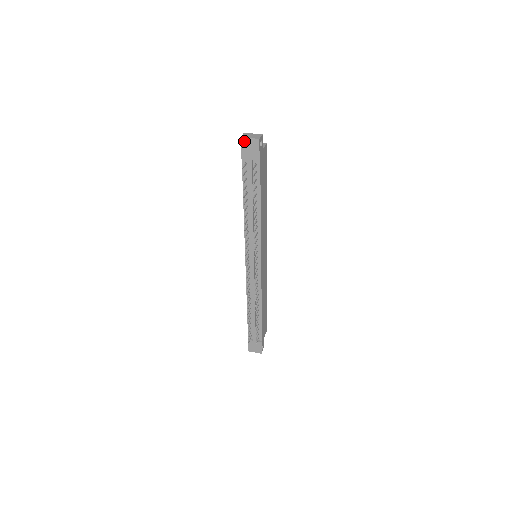
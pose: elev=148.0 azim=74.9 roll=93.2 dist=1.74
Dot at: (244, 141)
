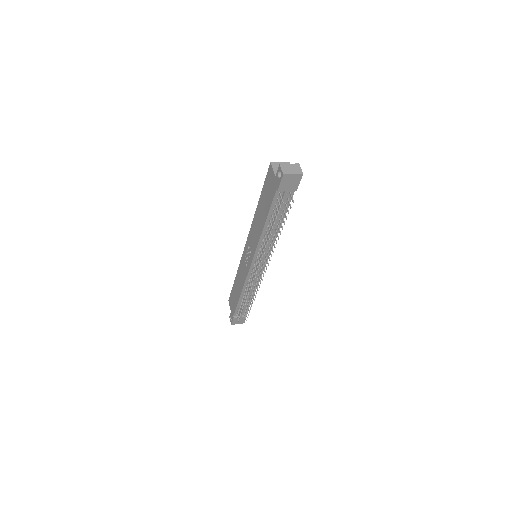
Dot at: (286, 177)
